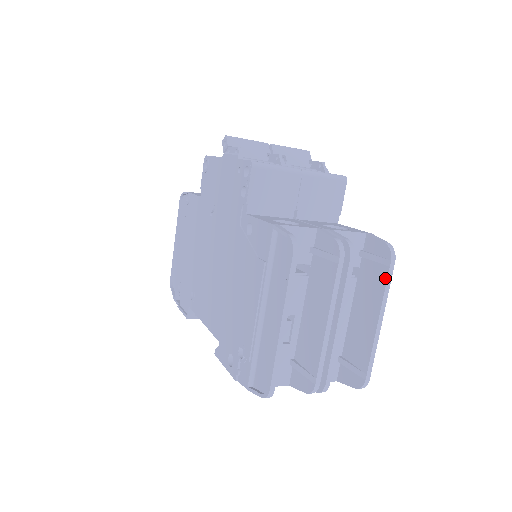
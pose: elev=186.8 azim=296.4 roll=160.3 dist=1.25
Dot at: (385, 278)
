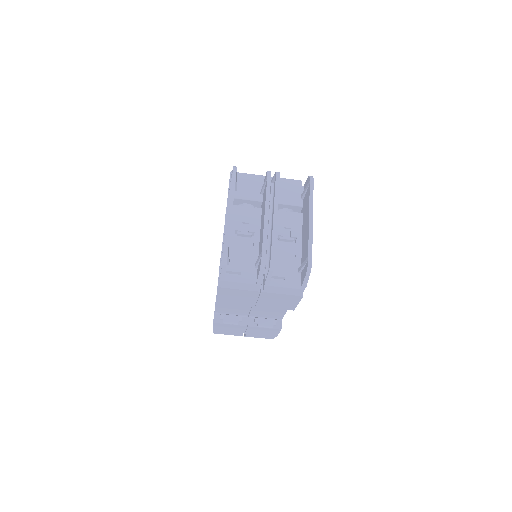
Dot at: (309, 192)
